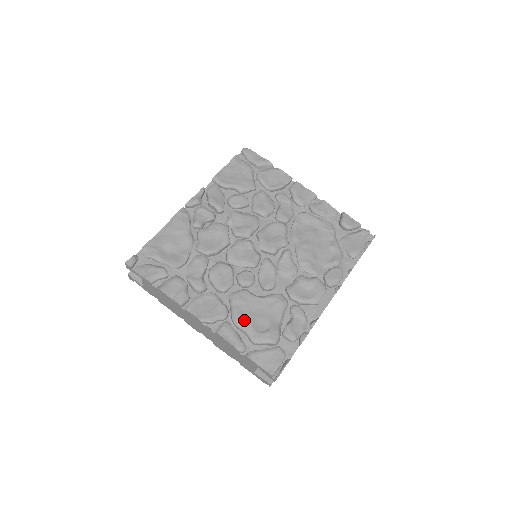
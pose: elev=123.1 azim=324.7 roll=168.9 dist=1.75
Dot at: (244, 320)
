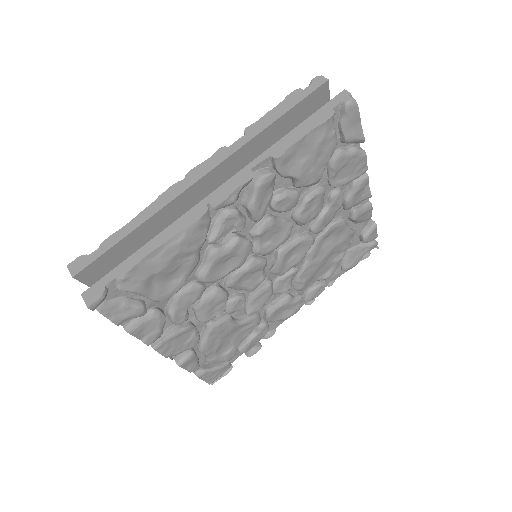
Dot at: (211, 349)
